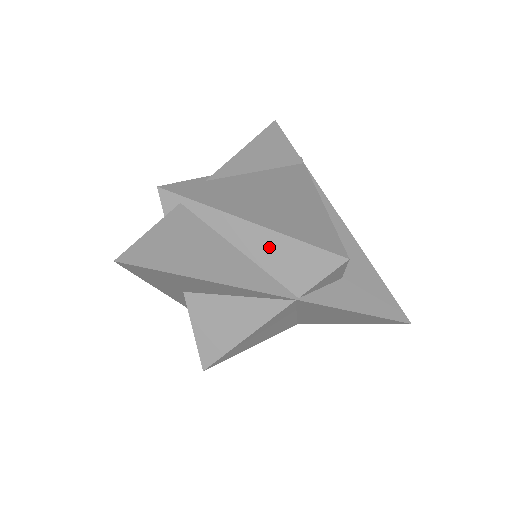
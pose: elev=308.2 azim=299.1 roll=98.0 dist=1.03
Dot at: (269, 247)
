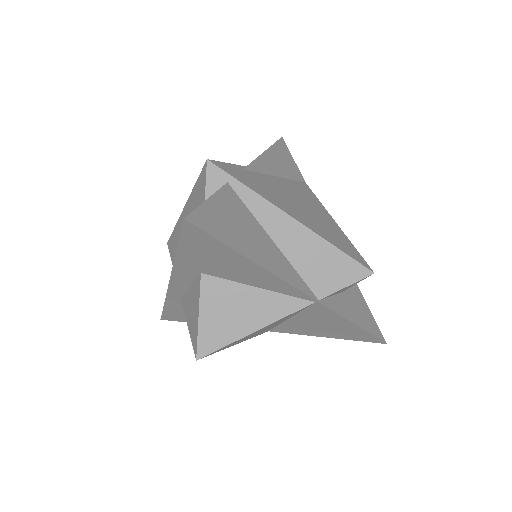
Dot at: (305, 246)
